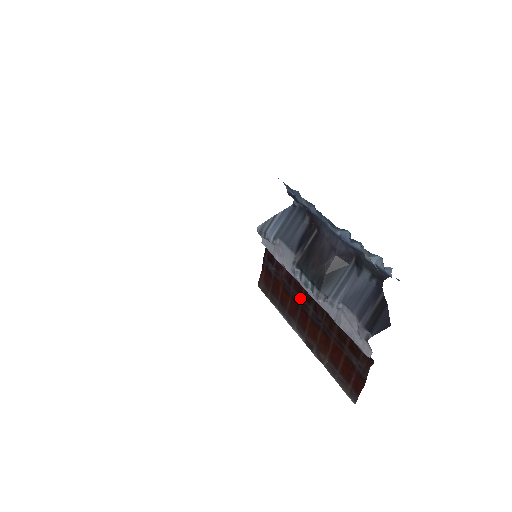
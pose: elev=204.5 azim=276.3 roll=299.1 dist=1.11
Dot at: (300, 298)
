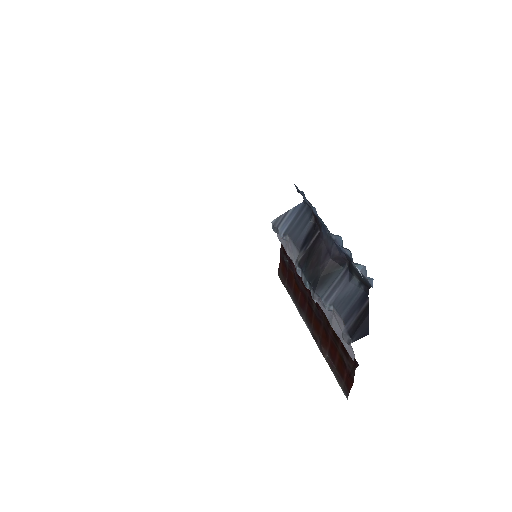
Dot at: (306, 293)
